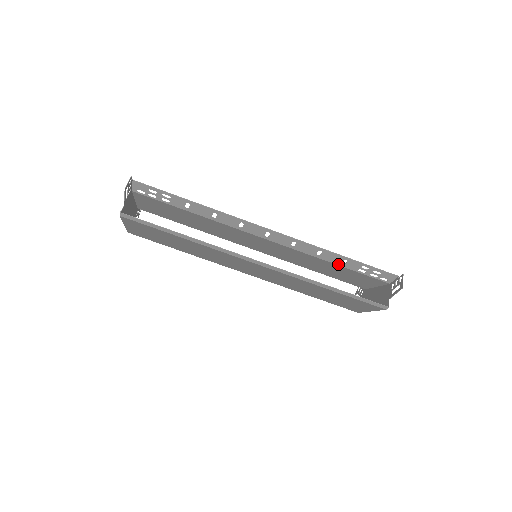
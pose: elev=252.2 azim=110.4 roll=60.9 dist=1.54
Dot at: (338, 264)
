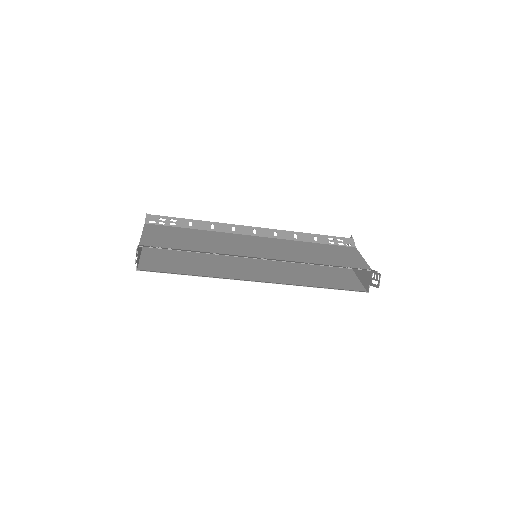
Dot at: occluded
